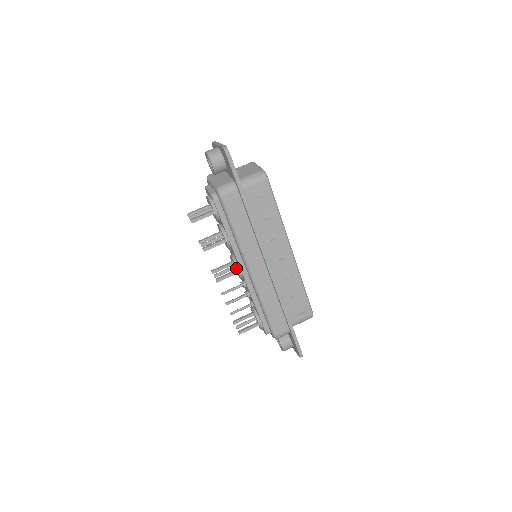
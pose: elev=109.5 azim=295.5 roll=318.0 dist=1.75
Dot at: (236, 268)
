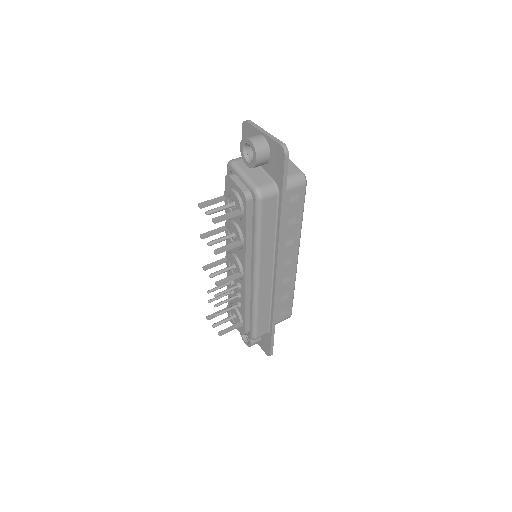
Dot at: (237, 270)
